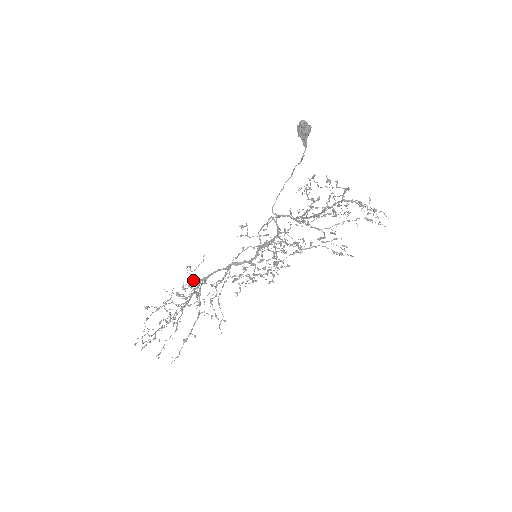
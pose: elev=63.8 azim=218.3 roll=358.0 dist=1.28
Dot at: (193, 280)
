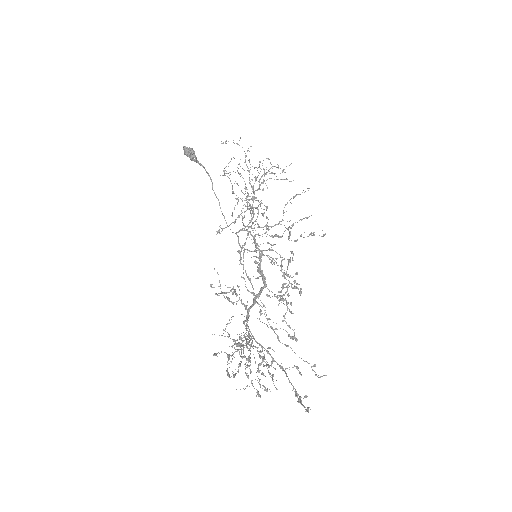
Dot at: occluded
